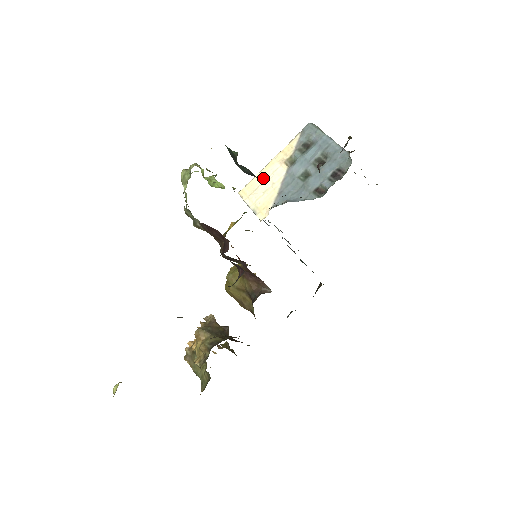
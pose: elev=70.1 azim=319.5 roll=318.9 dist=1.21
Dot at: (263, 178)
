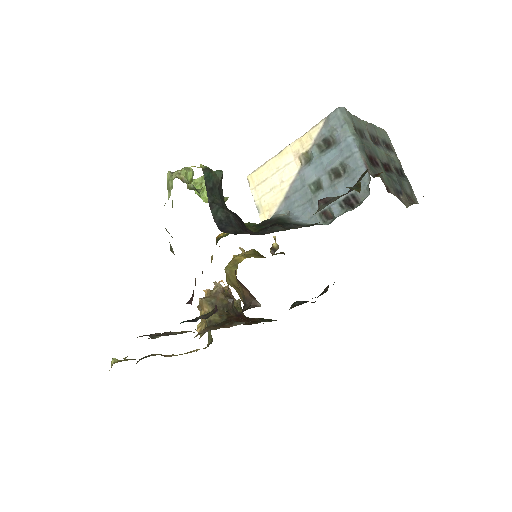
Dot at: (273, 169)
